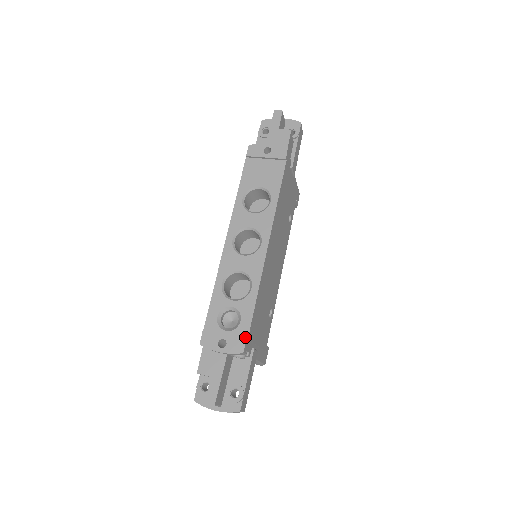
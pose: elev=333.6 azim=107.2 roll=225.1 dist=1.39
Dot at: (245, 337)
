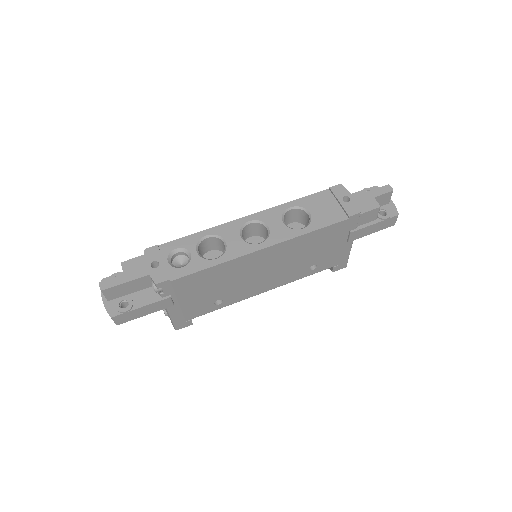
Dot at: (171, 278)
